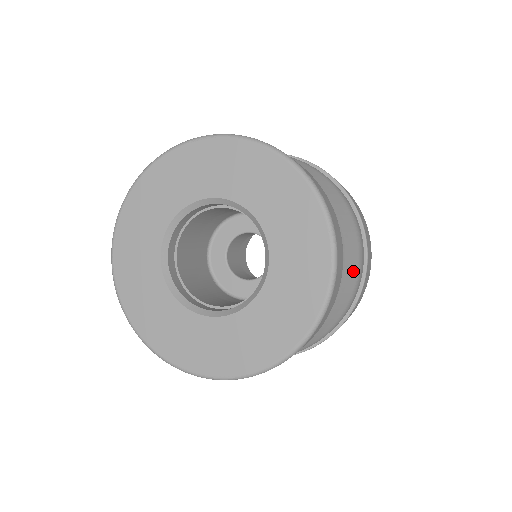
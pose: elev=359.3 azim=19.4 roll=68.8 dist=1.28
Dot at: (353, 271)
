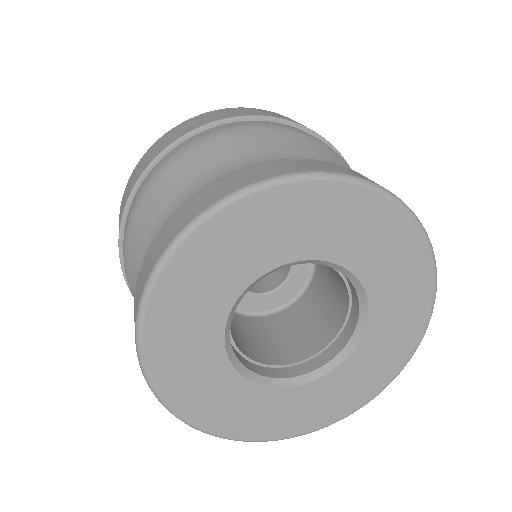
Dot at: occluded
